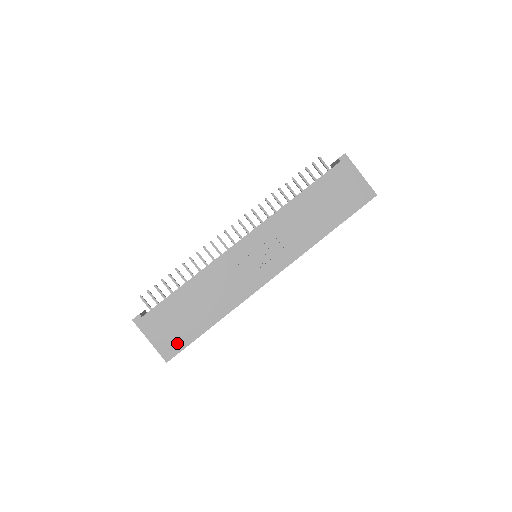
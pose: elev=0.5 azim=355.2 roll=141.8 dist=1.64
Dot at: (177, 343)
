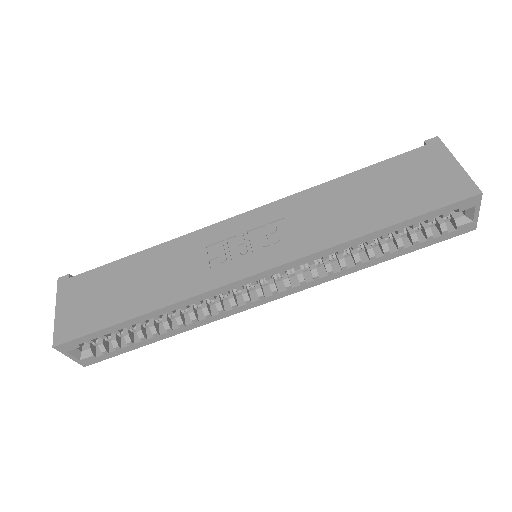
Dot at: (82, 325)
